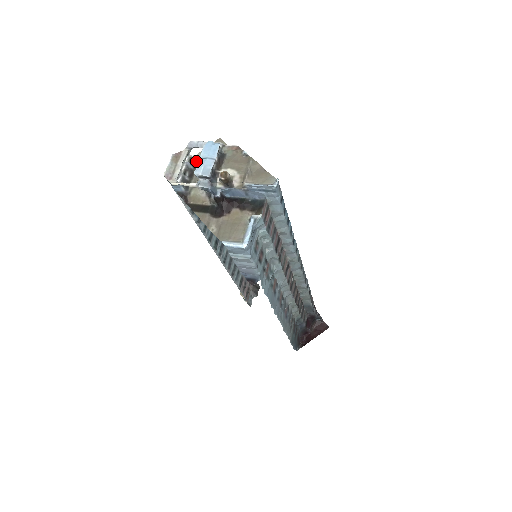
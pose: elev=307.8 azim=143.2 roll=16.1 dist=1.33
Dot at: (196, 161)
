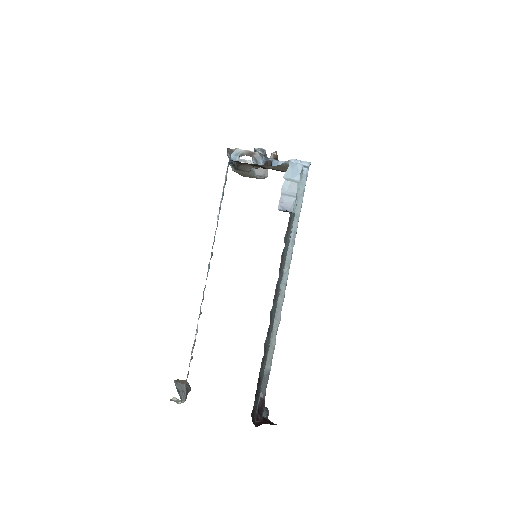
Dot at: (236, 169)
